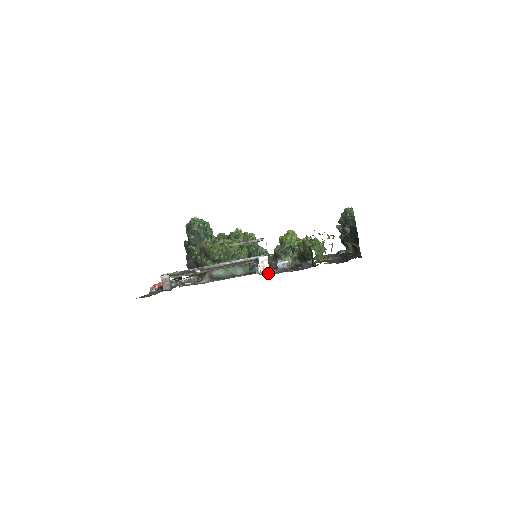
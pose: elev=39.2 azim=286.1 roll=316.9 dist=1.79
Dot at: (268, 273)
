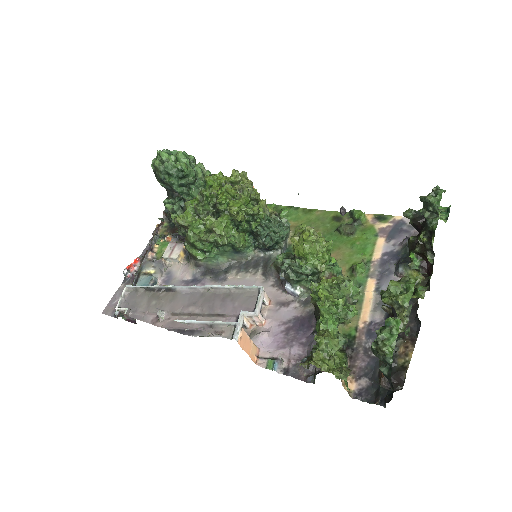
Dot at: occluded
